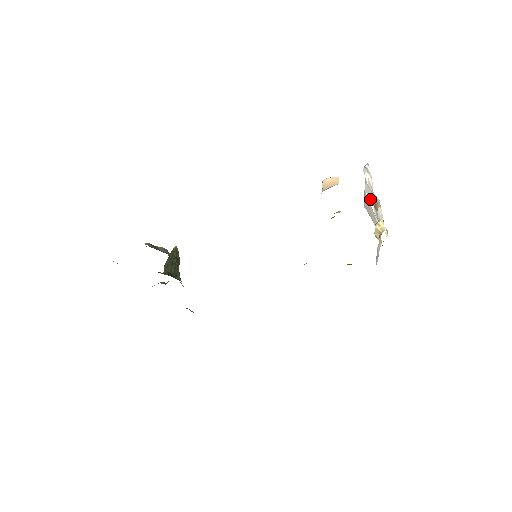
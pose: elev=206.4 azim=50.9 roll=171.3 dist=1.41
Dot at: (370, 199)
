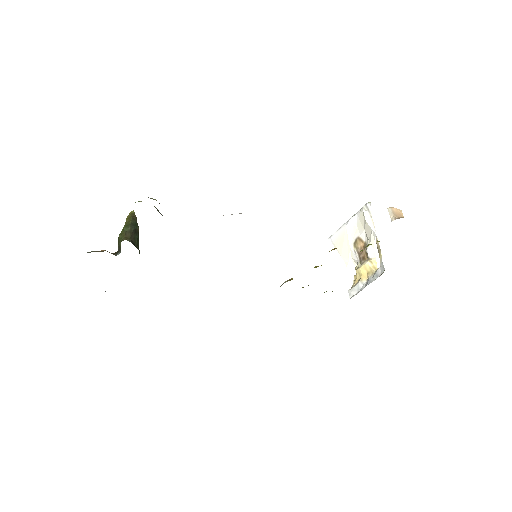
Dot at: (350, 235)
